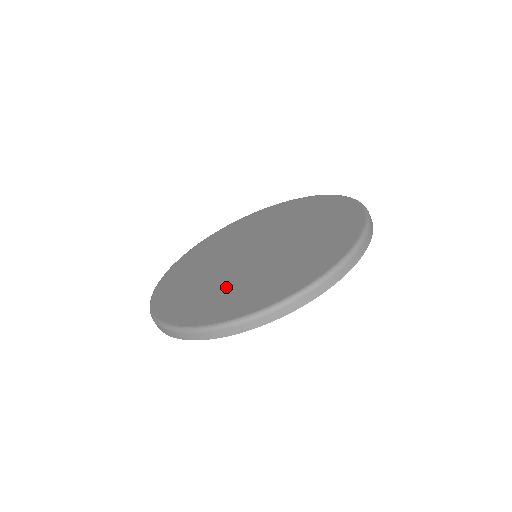
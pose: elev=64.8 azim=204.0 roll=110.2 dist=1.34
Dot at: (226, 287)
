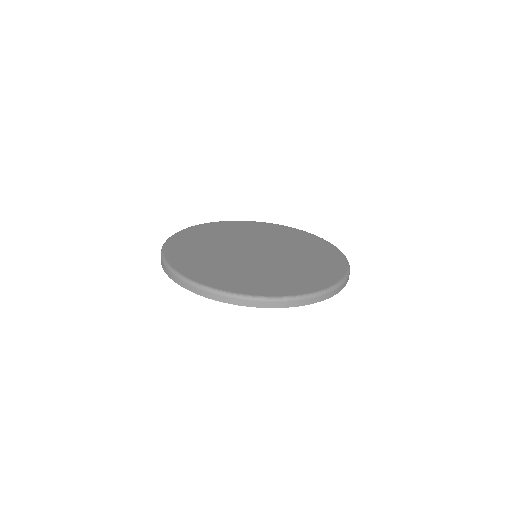
Dot at: (210, 255)
